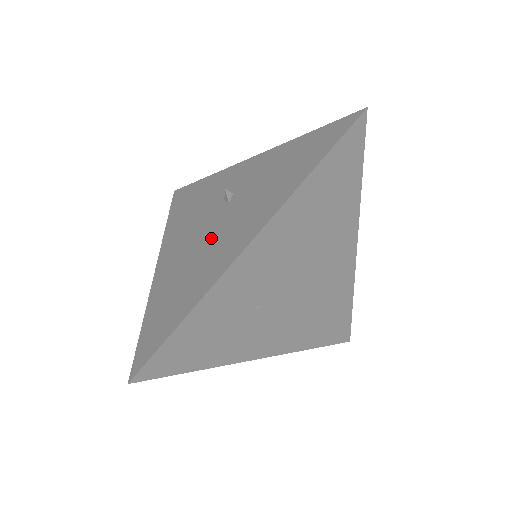
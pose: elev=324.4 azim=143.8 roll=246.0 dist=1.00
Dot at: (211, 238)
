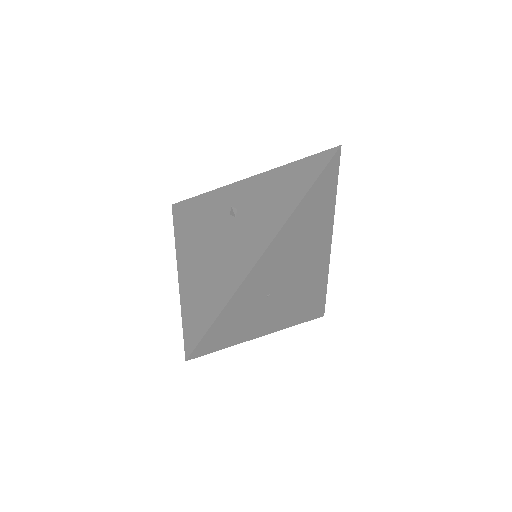
Dot at: (228, 246)
